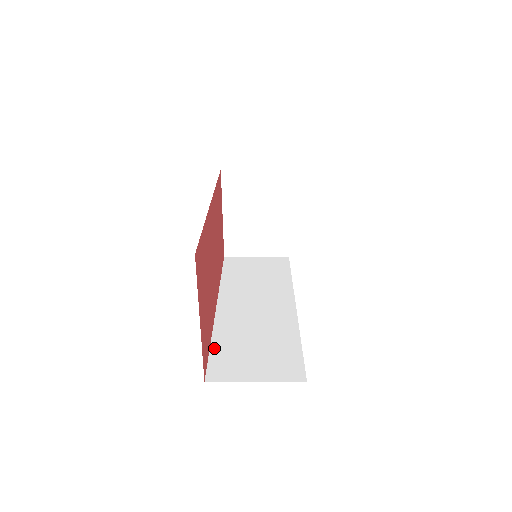
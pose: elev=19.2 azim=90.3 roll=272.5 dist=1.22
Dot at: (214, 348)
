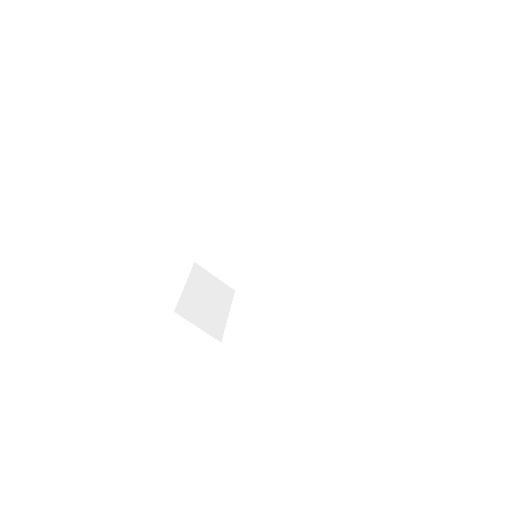
Dot at: occluded
